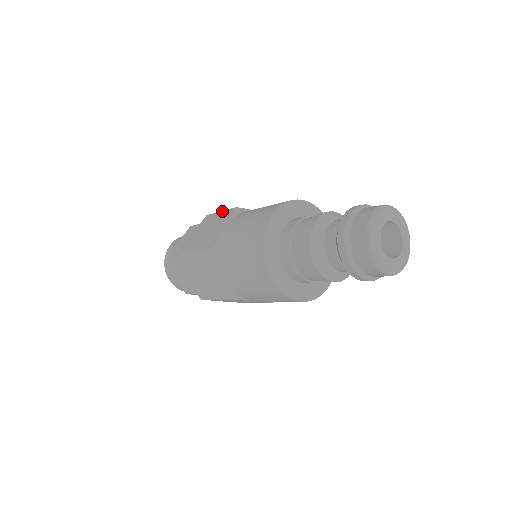
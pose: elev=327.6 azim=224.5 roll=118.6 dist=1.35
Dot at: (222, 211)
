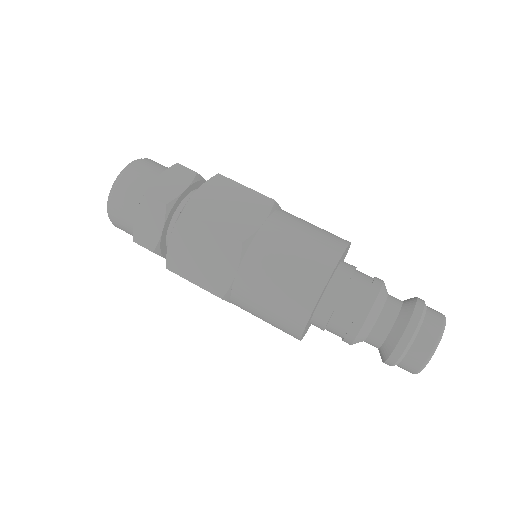
Dot at: (249, 188)
